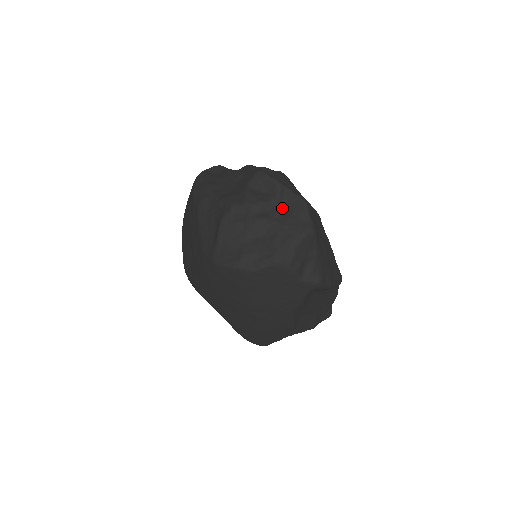
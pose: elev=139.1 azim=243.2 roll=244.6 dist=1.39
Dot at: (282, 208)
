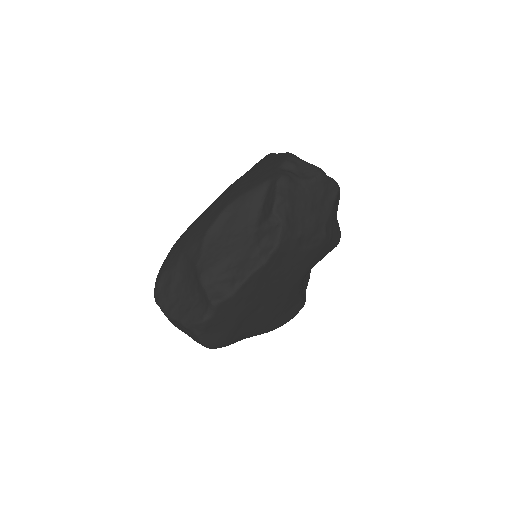
Dot at: occluded
